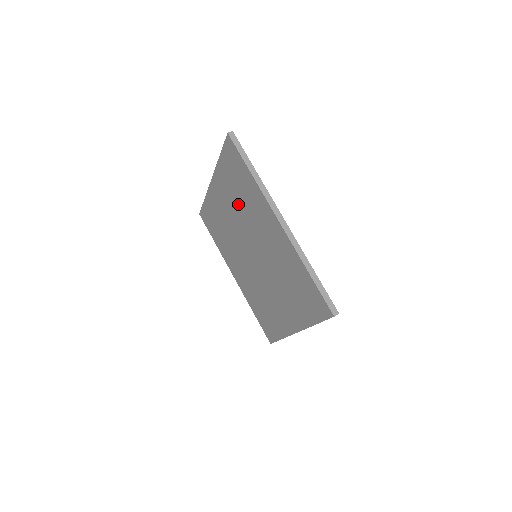
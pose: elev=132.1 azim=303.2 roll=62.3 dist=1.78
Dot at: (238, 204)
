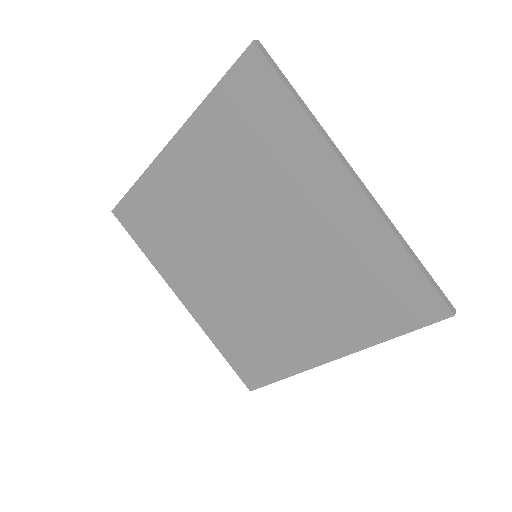
Dot at: (240, 172)
